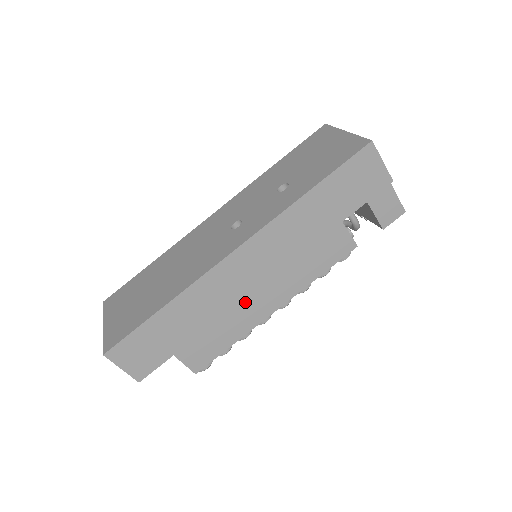
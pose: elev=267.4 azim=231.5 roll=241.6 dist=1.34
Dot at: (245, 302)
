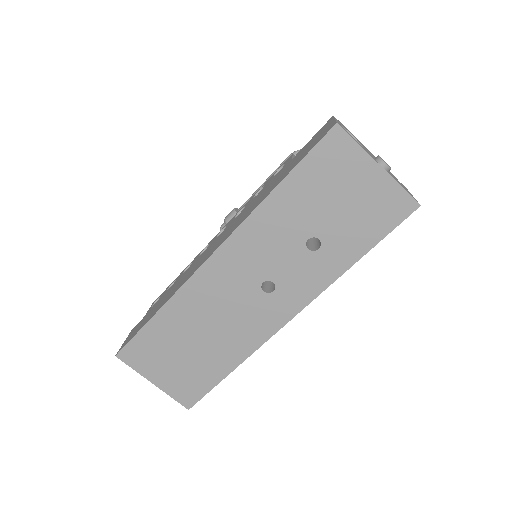
Dot at: occluded
